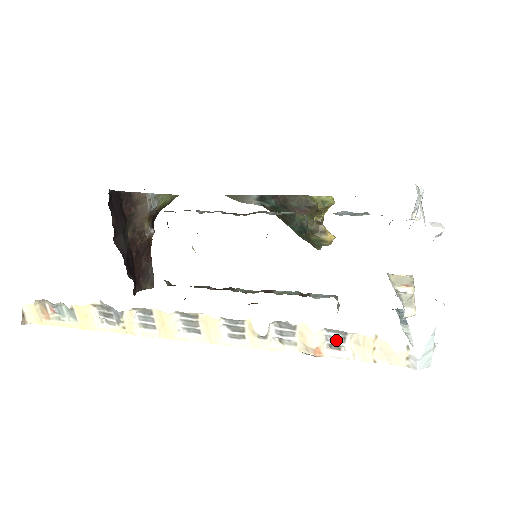
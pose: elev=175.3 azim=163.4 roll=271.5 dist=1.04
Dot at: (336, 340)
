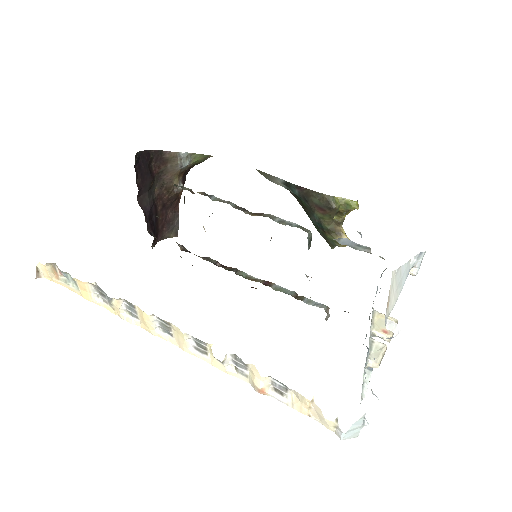
Dot at: (280, 388)
